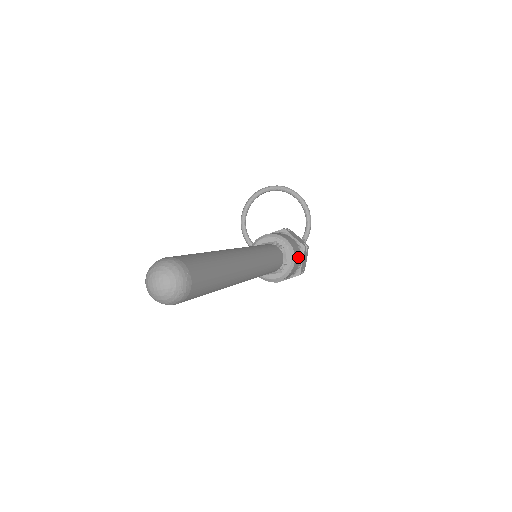
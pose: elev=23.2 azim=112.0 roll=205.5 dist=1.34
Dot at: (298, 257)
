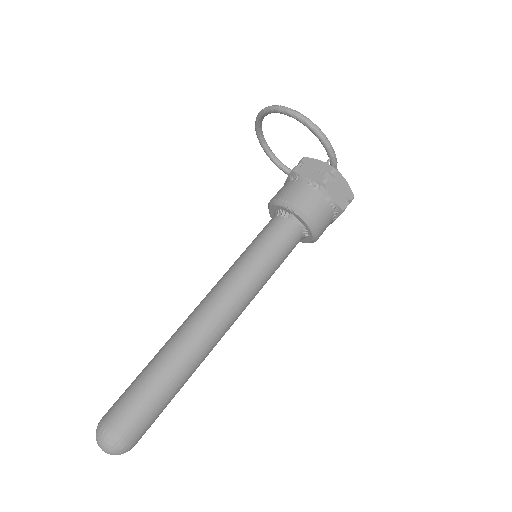
Dot at: (318, 206)
